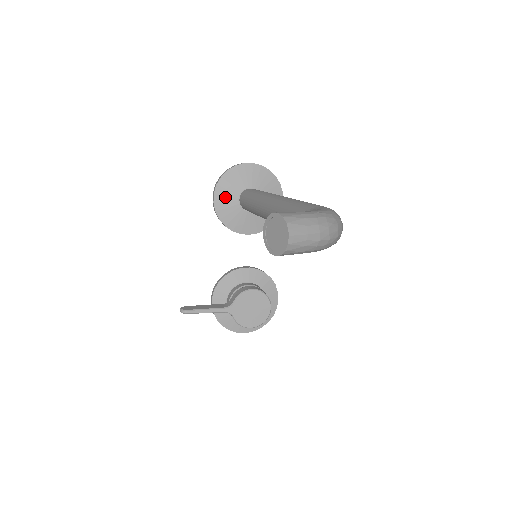
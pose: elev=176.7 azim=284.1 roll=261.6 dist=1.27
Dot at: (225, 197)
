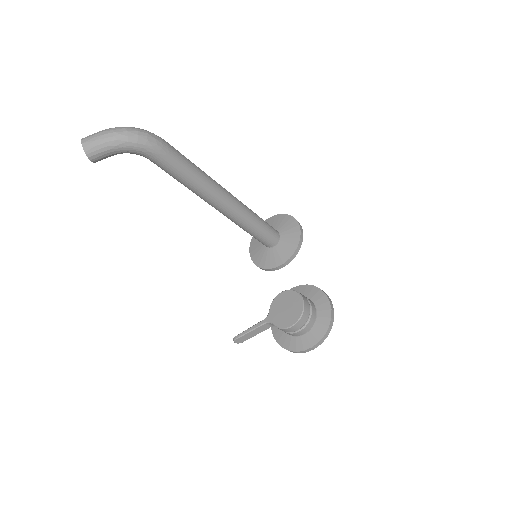
Dot at: (256, 250)
